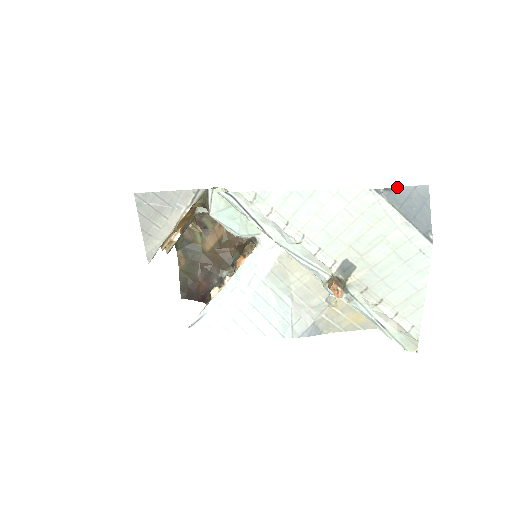
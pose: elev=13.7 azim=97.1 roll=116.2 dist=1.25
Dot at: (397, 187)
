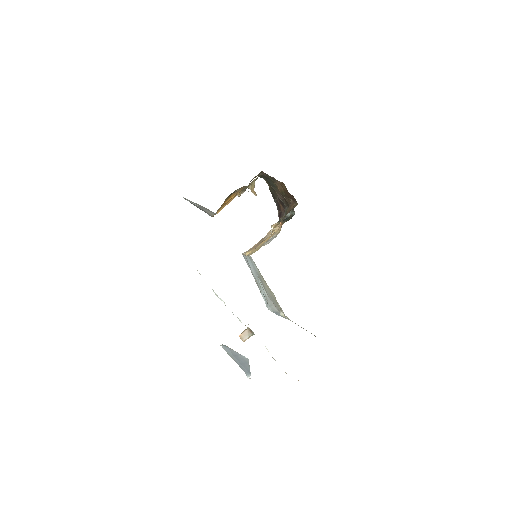
Dot at: (230, 348)
